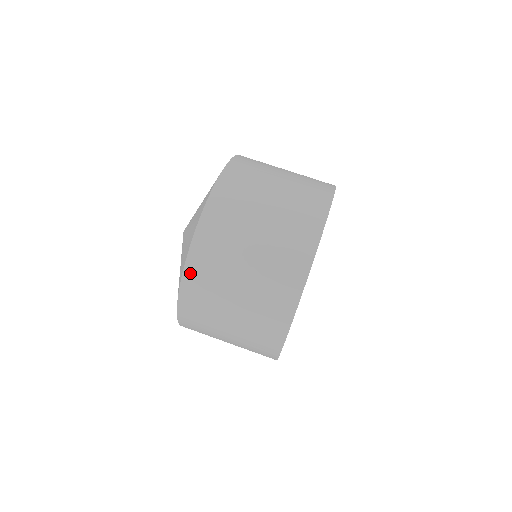
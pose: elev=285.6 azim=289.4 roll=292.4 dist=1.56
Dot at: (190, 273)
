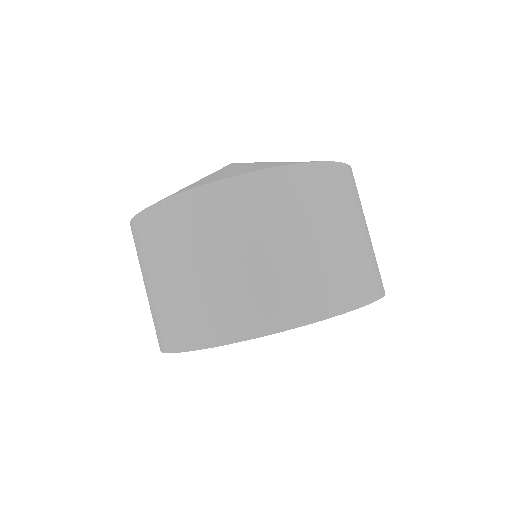
Dot at: occluded
